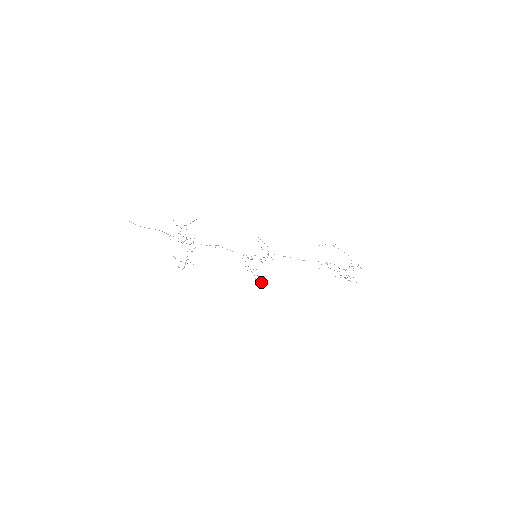
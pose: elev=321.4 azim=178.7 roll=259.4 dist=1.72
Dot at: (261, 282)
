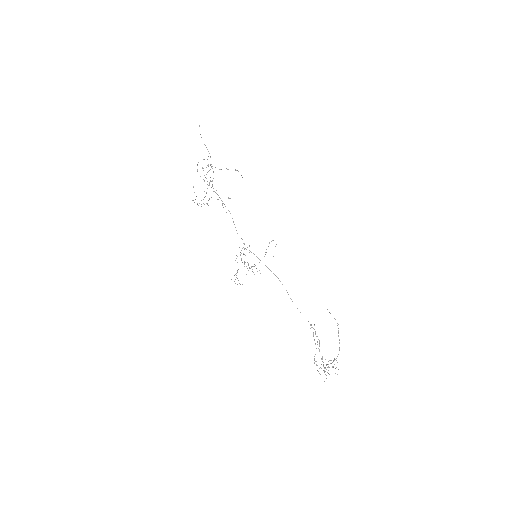
Dot at: occluded
